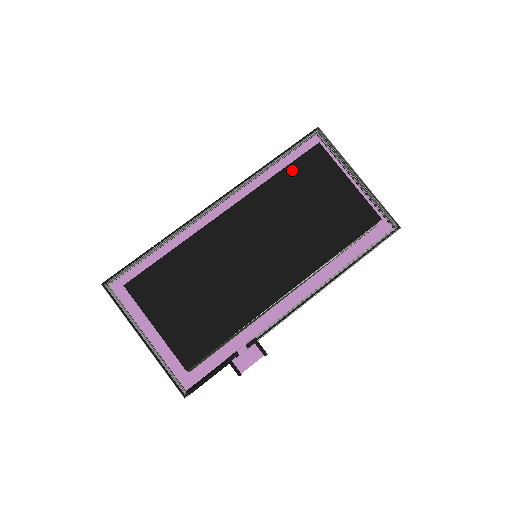
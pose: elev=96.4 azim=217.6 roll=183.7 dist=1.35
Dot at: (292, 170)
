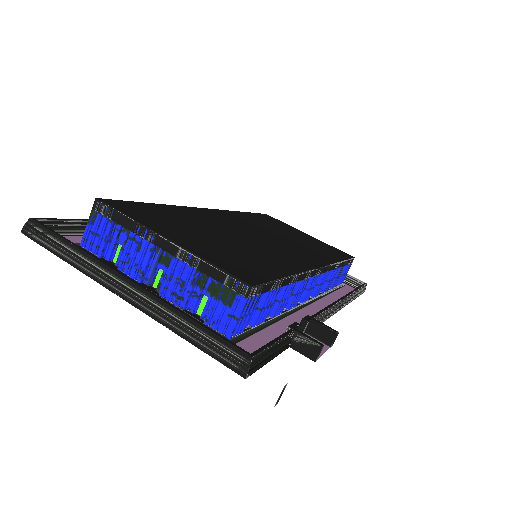
Dot at: (256, 215)
